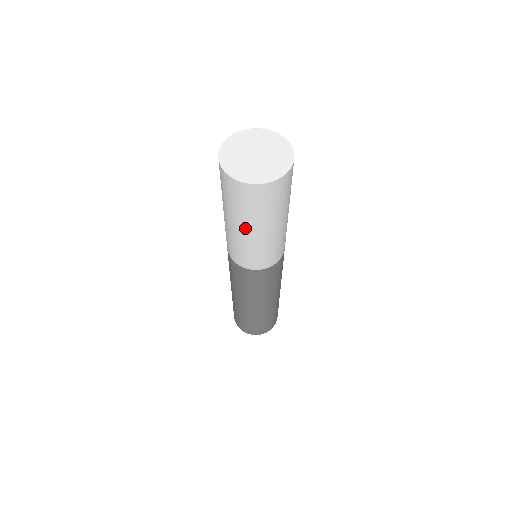
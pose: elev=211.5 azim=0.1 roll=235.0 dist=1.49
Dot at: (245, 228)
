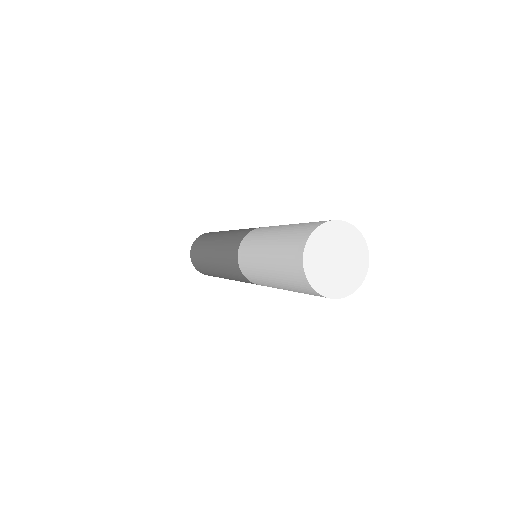
Dot at: occluded
